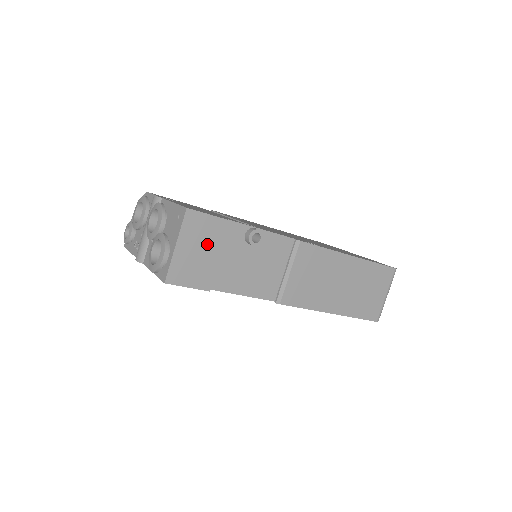
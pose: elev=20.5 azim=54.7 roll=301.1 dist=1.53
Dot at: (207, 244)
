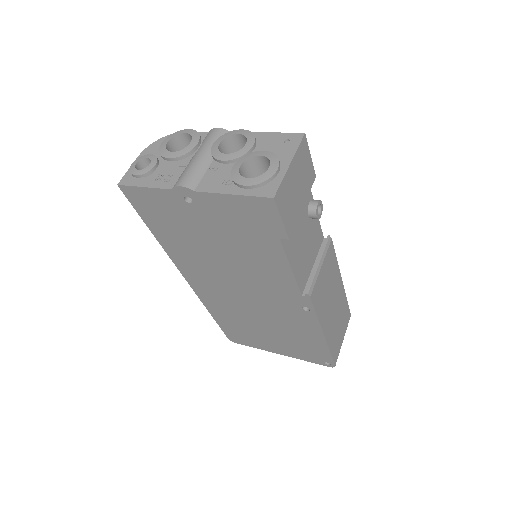
Dot at: (302, 184)
